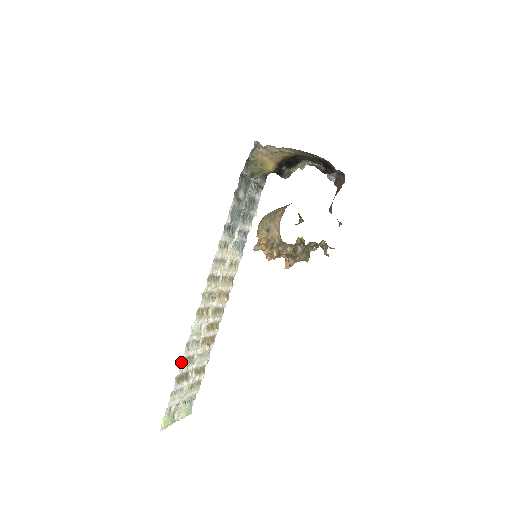
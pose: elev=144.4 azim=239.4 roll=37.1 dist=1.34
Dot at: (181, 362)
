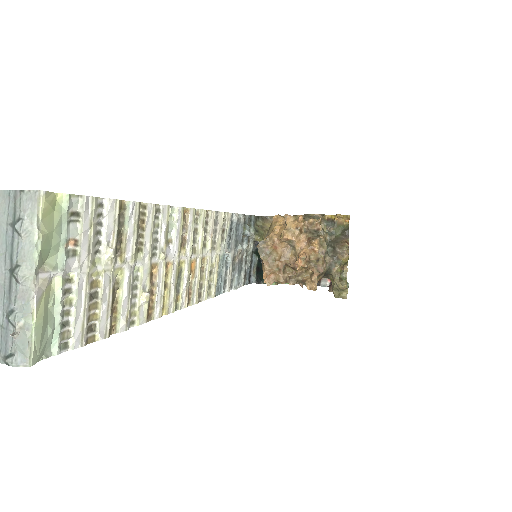
Dot at: (141, 205)
